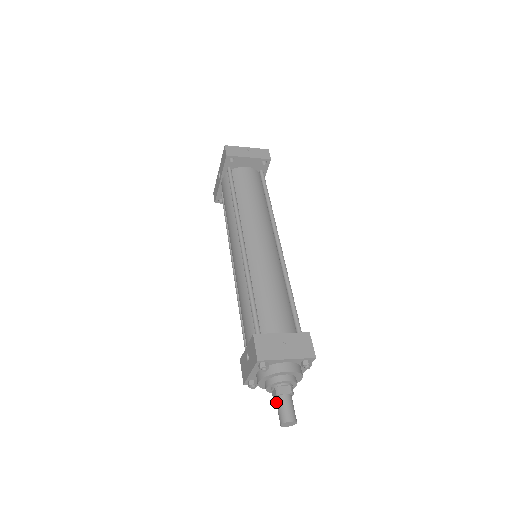
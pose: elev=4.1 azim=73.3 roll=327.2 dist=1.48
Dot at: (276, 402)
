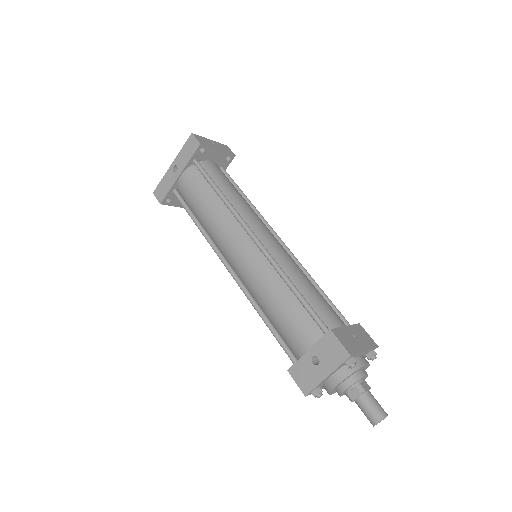
Dot at: (360, 402)
